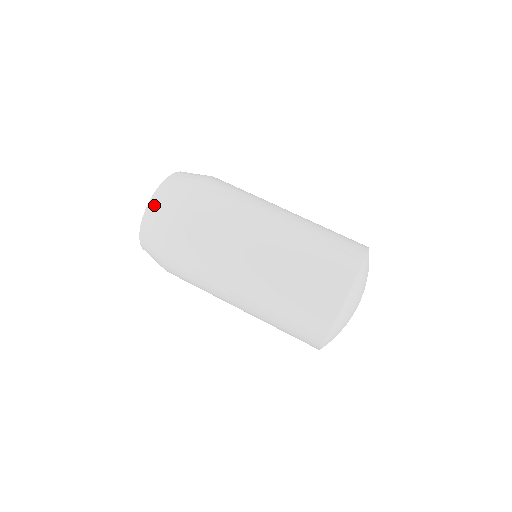
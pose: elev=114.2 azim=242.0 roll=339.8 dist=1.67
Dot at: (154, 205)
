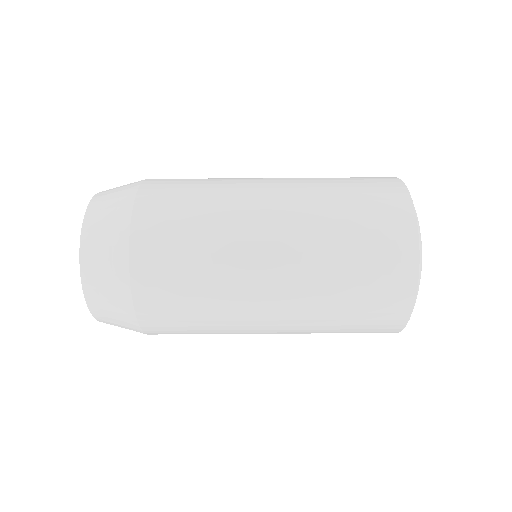
Dot at: (92, 288)
